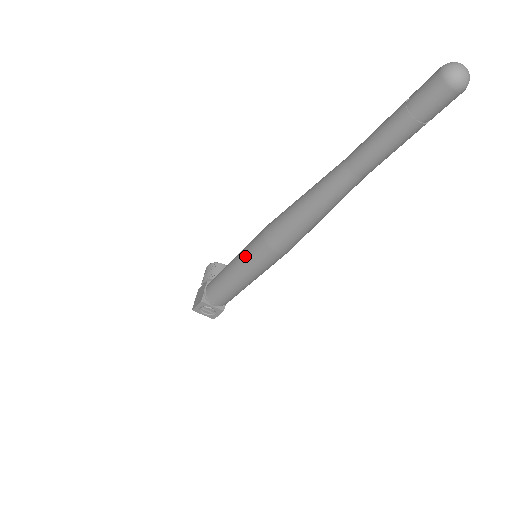
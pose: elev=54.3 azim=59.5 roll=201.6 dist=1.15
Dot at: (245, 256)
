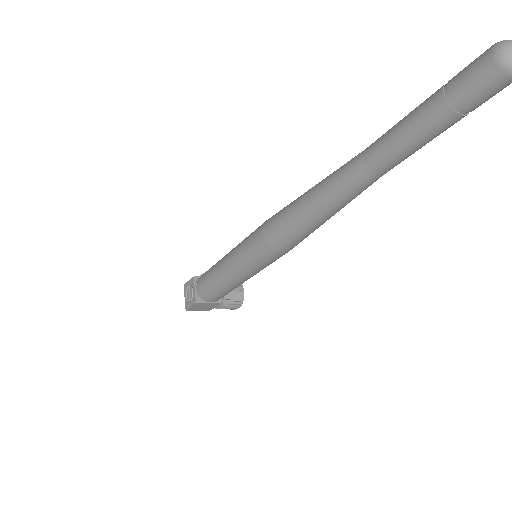
Dot at: occluded
